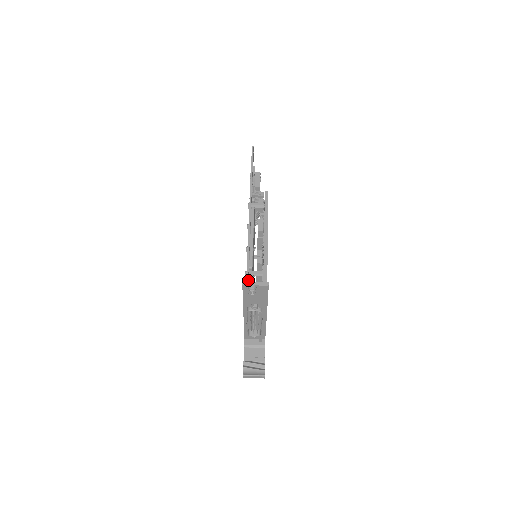
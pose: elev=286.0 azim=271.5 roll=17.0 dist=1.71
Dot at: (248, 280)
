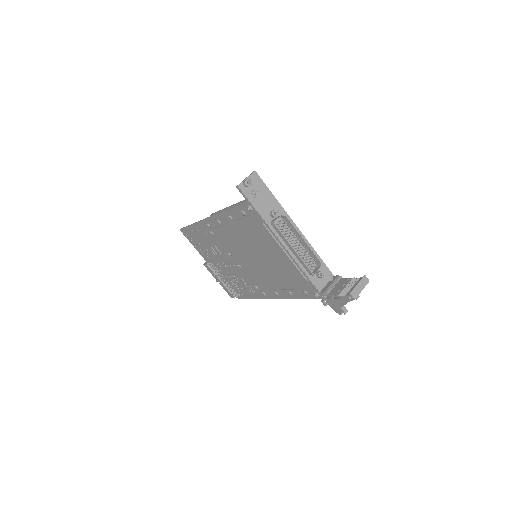
Dot at: occluded
